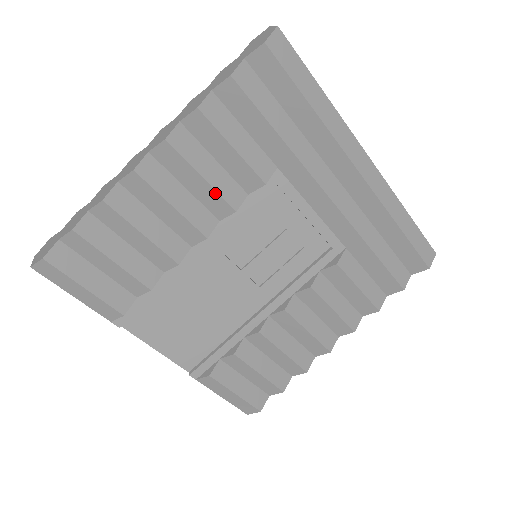
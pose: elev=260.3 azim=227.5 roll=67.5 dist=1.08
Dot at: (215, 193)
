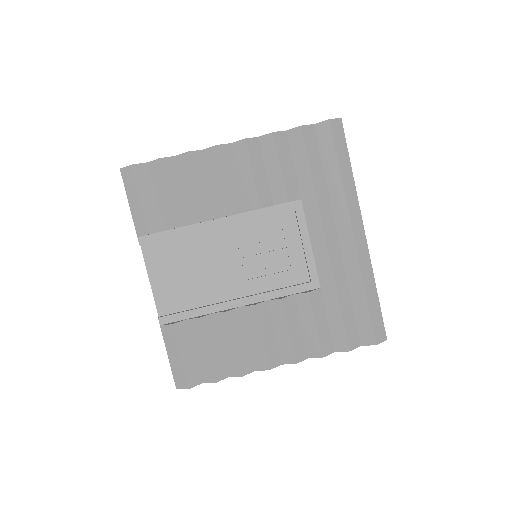
Dot at: (254, 188)
